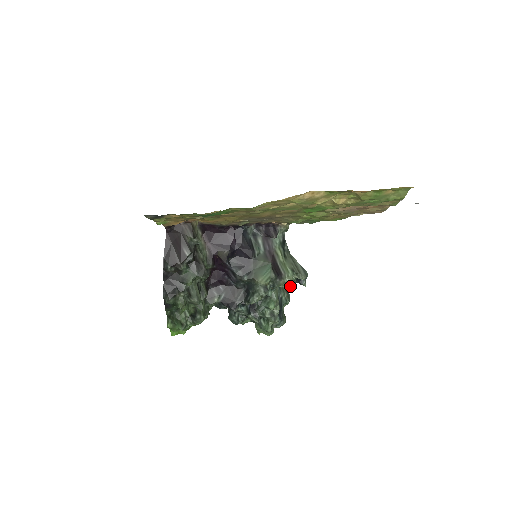
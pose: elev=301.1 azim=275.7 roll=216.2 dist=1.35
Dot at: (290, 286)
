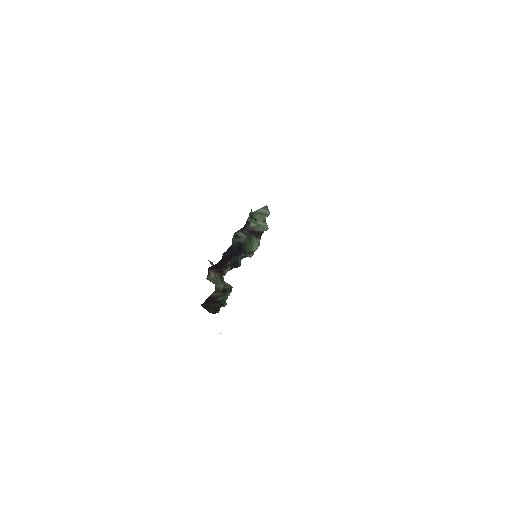
Dot at: occluded
